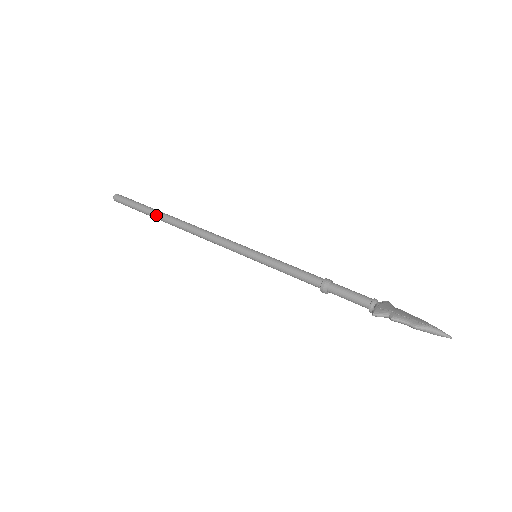
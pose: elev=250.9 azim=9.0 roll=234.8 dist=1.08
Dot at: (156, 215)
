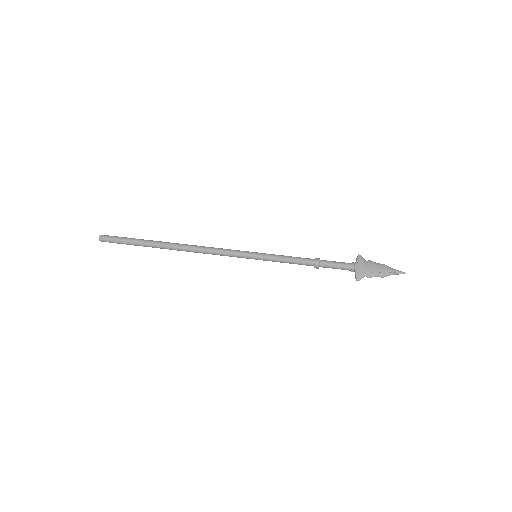
Dot at: (153, 247)
